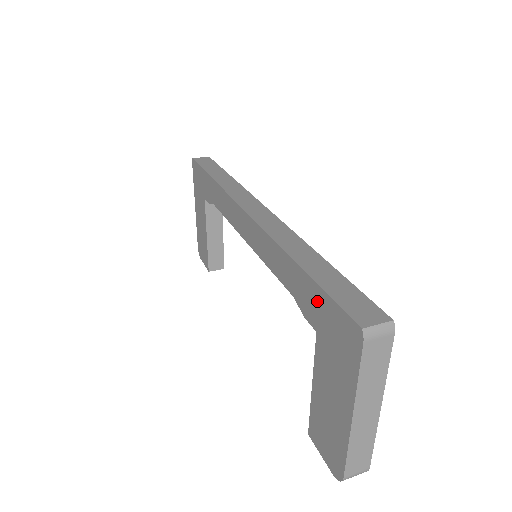
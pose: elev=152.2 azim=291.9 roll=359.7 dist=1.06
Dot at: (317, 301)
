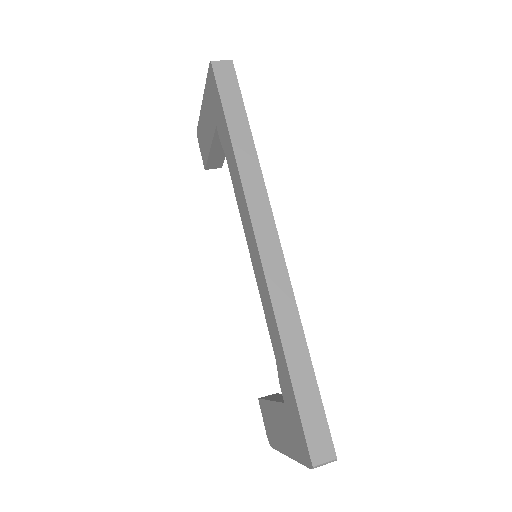
Dot at: (292, 402)
